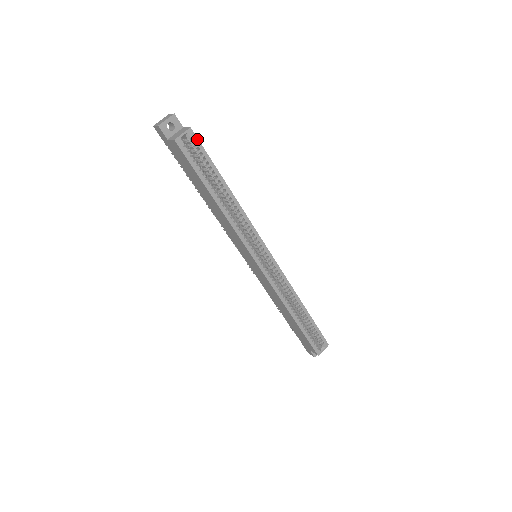
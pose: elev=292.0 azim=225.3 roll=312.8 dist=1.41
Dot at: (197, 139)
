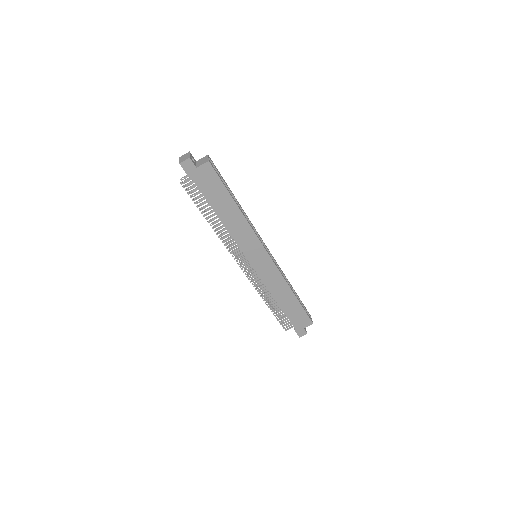
Dot at: (213, 163)
